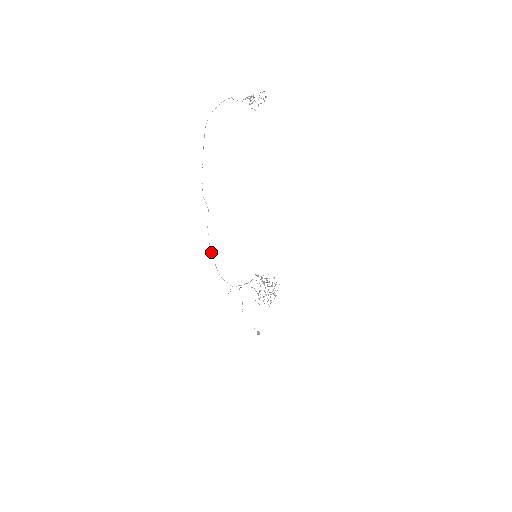
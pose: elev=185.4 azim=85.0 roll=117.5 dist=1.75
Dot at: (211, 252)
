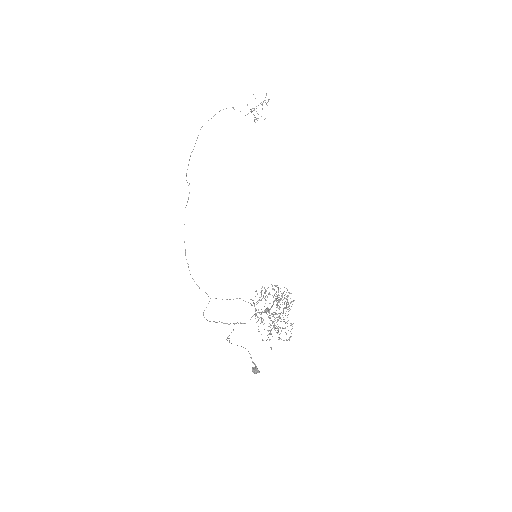
Dot at: occluded
